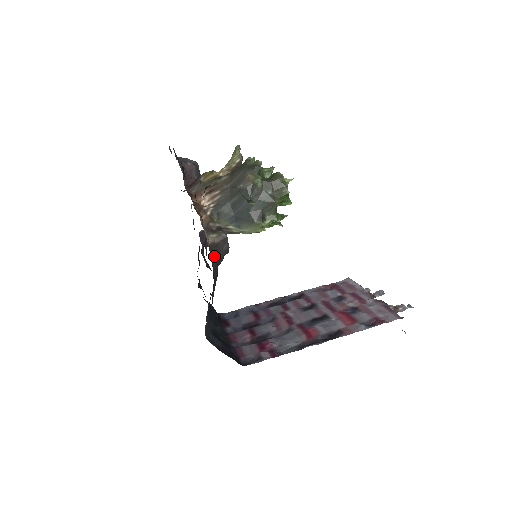
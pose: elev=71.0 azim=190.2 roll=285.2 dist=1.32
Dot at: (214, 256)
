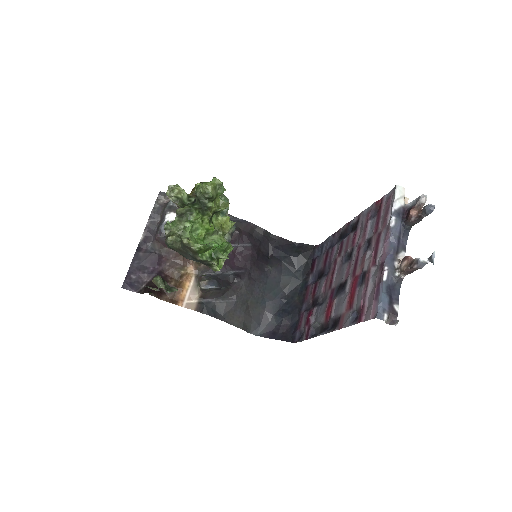
Dot at: (213, 296)
